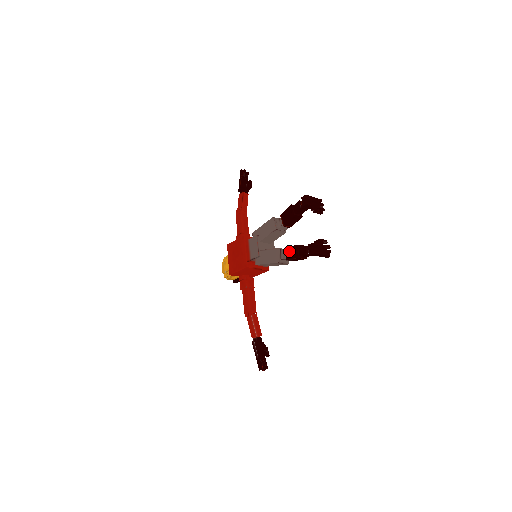
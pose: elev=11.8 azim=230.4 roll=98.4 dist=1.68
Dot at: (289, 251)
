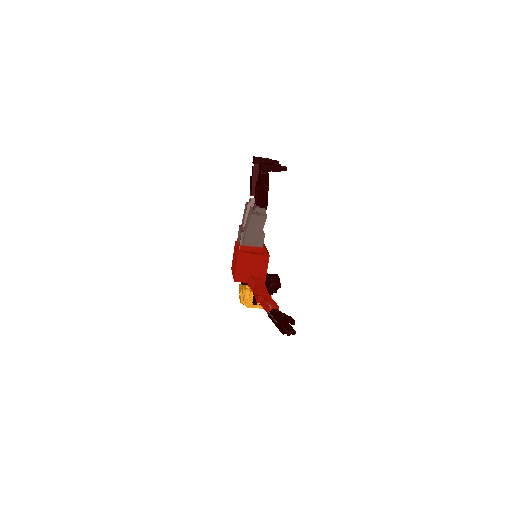
Dot at: (255, 196)
